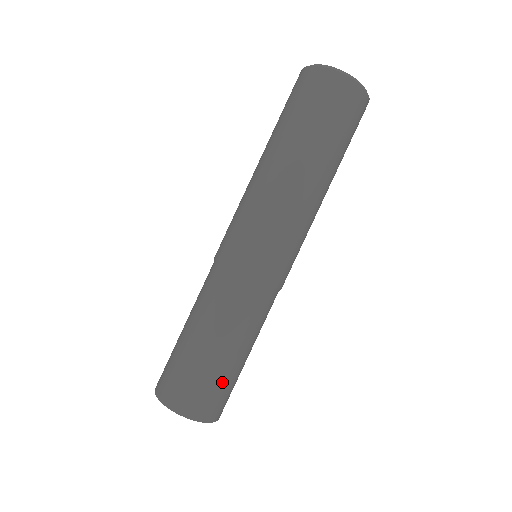
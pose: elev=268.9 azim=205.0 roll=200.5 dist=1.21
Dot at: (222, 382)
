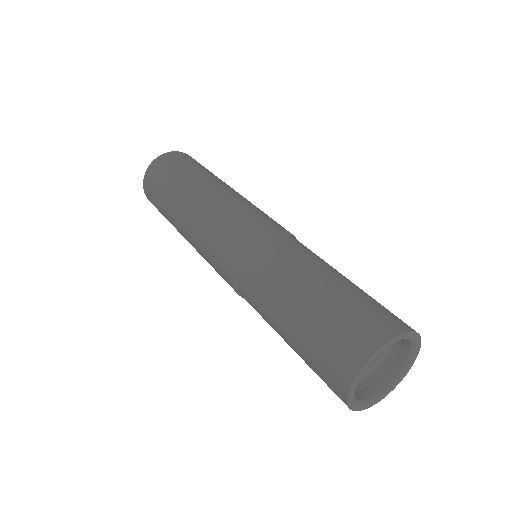
Dot at: occluded
